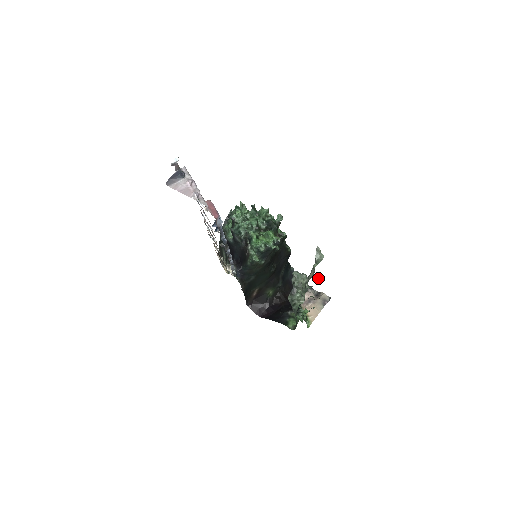
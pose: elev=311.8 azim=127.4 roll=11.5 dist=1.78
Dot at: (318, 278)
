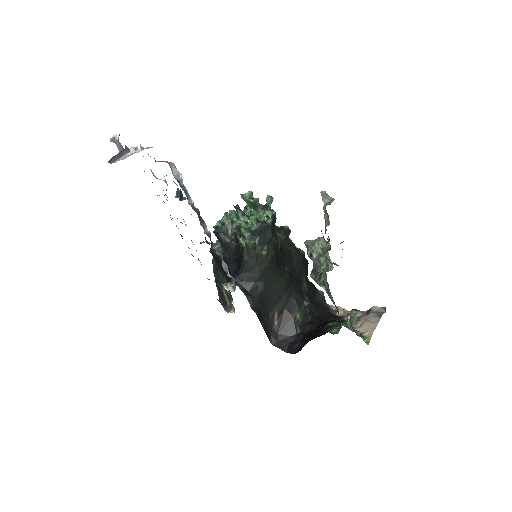
Dot at: occluded
